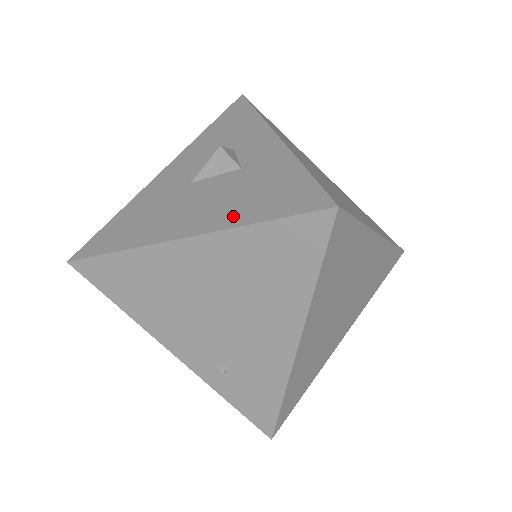
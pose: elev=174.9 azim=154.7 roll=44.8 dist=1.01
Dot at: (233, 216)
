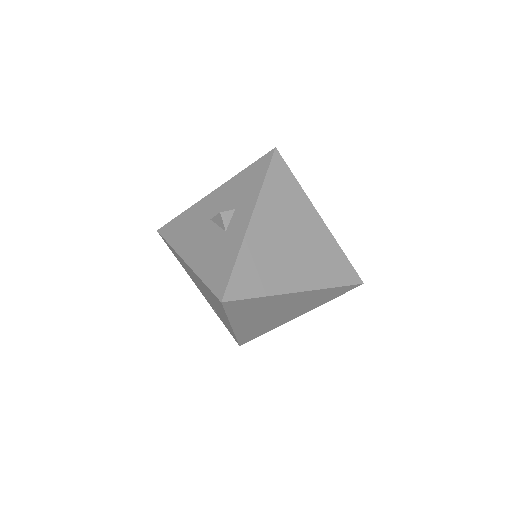
Dot at: (201, 267)
